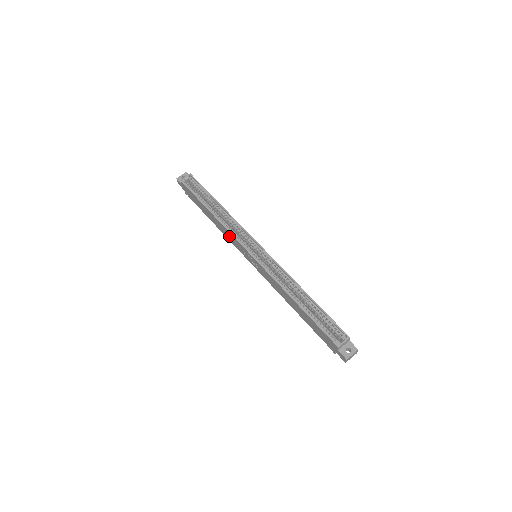
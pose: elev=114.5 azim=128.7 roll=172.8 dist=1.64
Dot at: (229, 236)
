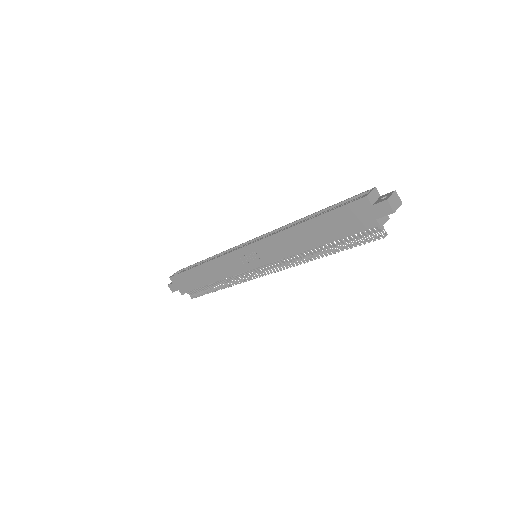
Dot at: (224, 267)
